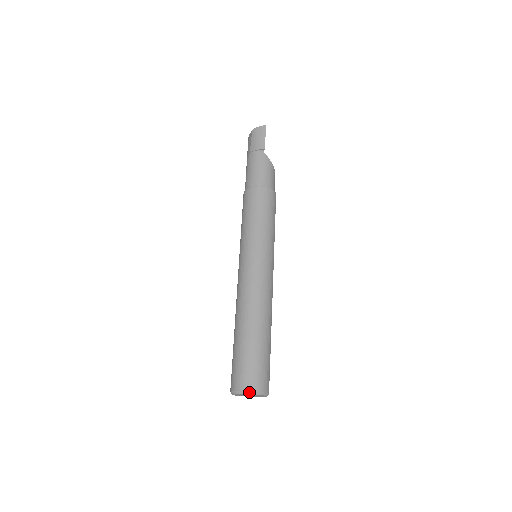
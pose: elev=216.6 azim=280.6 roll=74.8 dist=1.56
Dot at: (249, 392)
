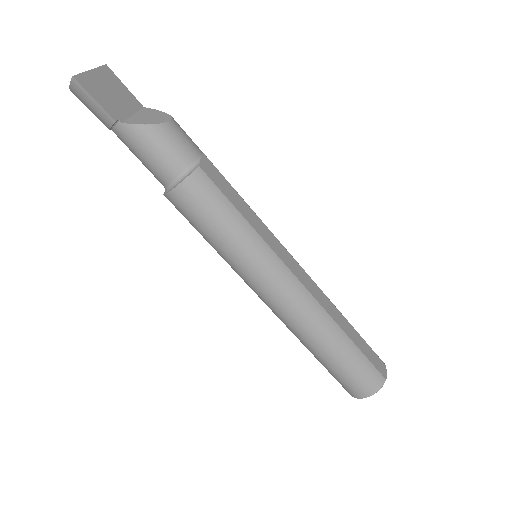
Dot at: occluded
